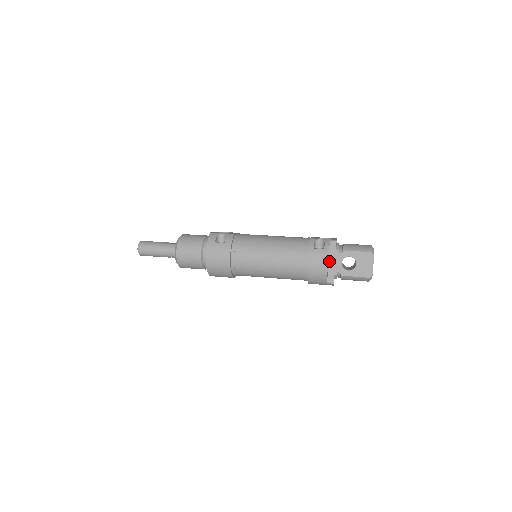
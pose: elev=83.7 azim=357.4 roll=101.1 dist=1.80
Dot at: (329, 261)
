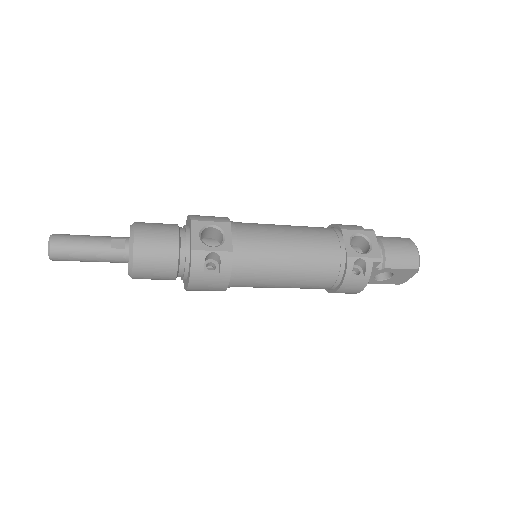
Dot at: occluded
